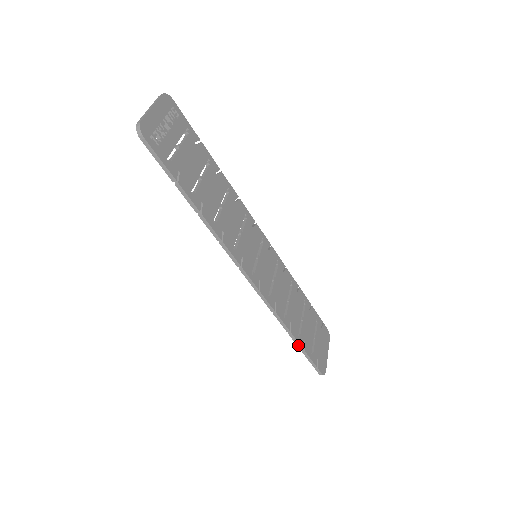
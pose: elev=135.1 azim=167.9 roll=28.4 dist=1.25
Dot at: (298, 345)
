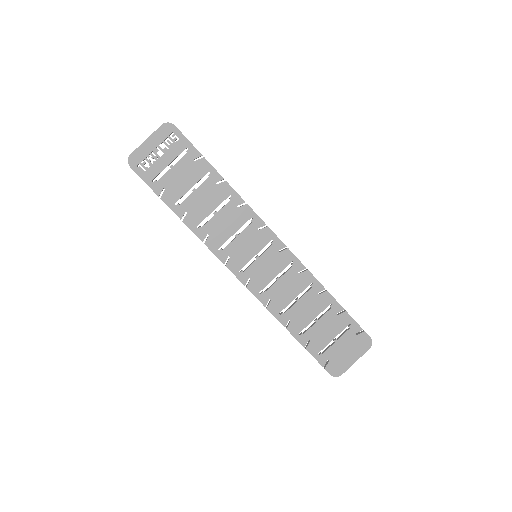
Dot at: (298, 341)
